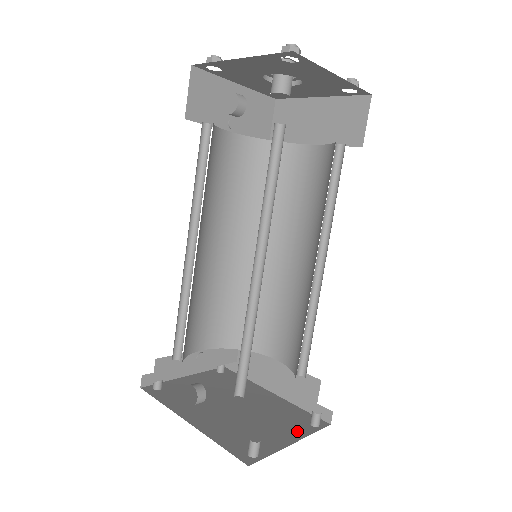
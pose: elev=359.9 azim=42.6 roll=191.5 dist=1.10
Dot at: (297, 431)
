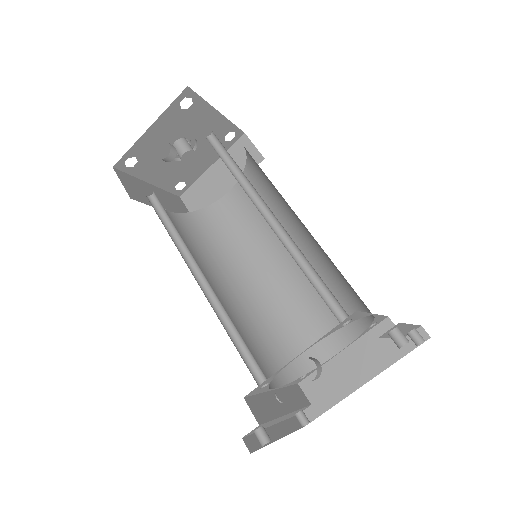
Dot at: occluded
